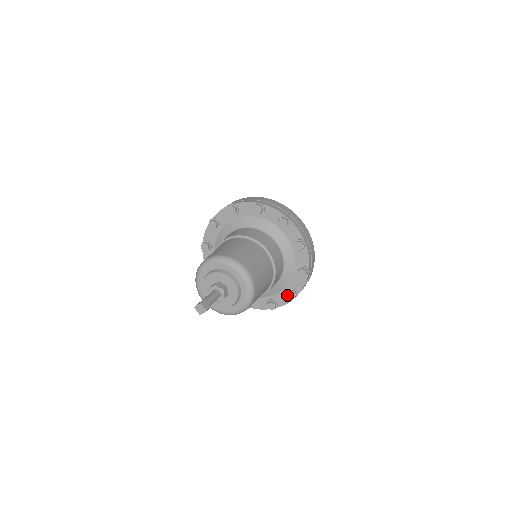
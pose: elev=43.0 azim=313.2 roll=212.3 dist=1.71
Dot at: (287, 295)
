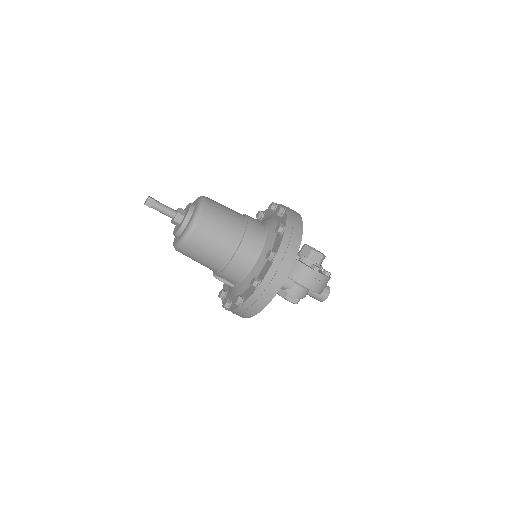
Dot at: occluded
